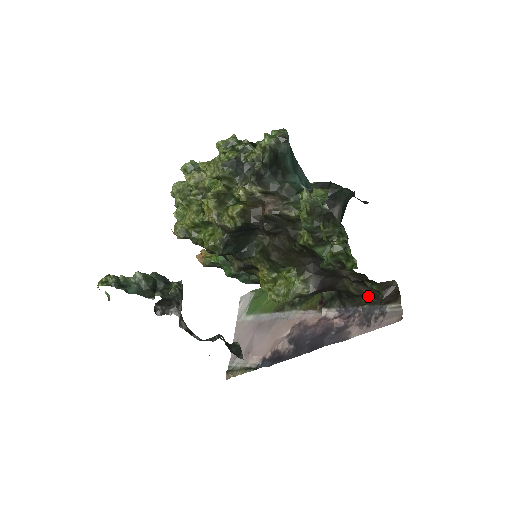
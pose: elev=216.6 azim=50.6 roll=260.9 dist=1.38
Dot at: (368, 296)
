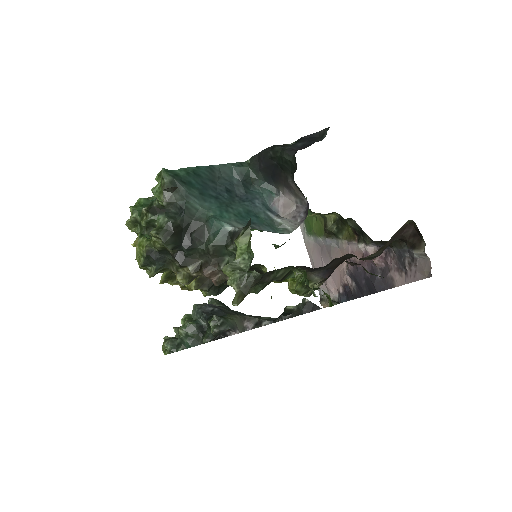
Dot at: occluded
